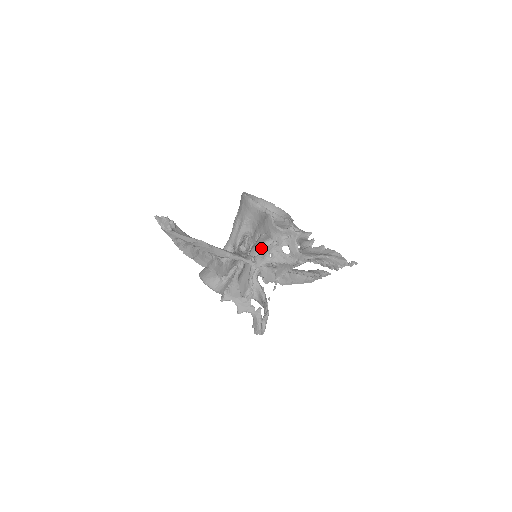
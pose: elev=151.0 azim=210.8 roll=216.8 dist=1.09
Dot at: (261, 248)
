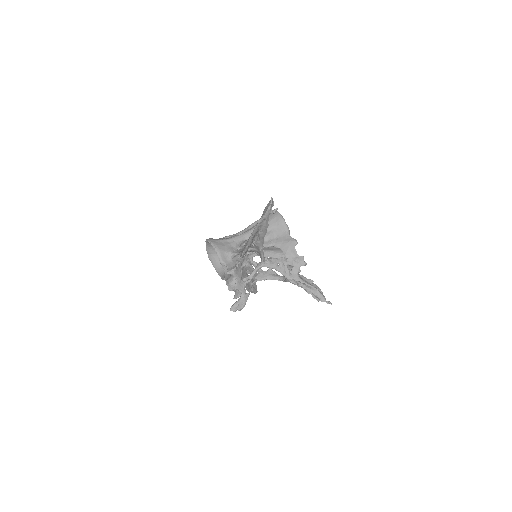
Dot at: occluded
